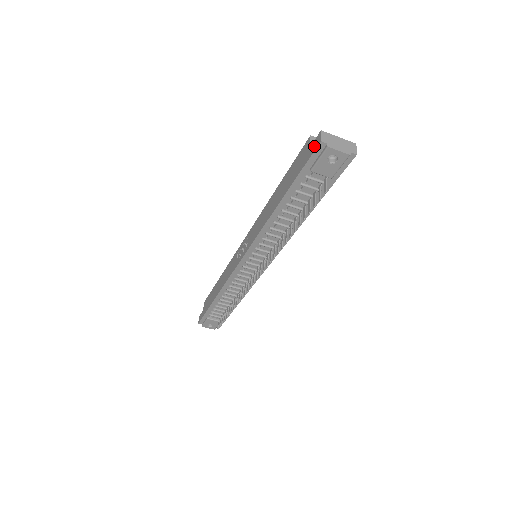
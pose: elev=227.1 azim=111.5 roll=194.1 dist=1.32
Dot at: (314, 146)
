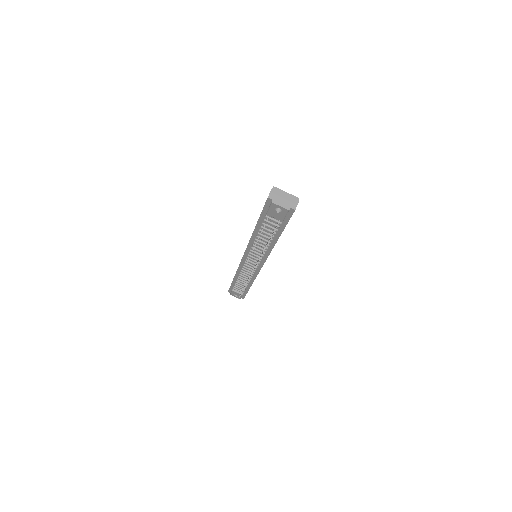
Dot at: occluded
